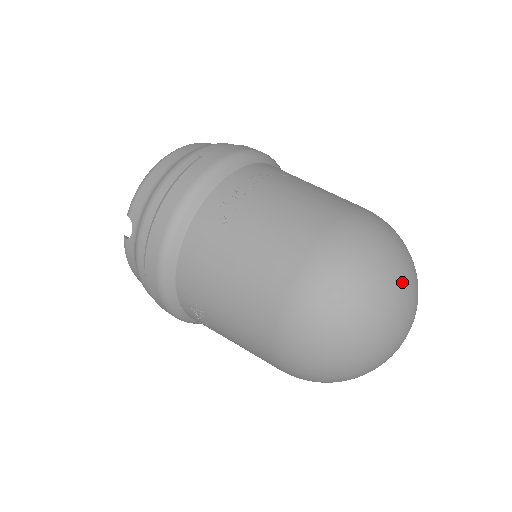
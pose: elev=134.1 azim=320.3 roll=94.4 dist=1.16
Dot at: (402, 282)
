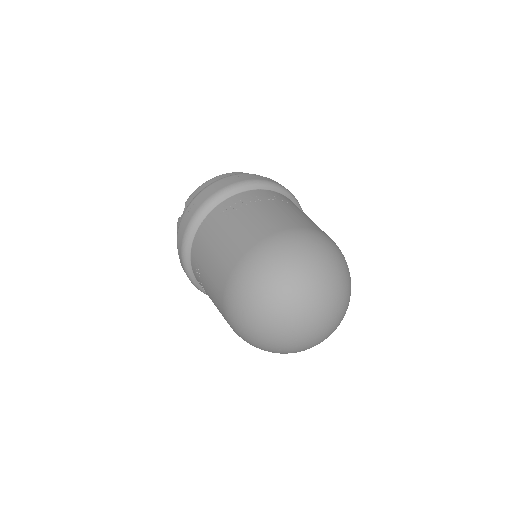
Dot at: (318, 281)
